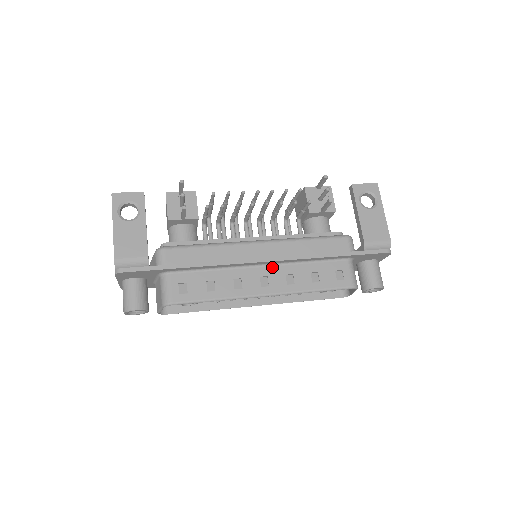
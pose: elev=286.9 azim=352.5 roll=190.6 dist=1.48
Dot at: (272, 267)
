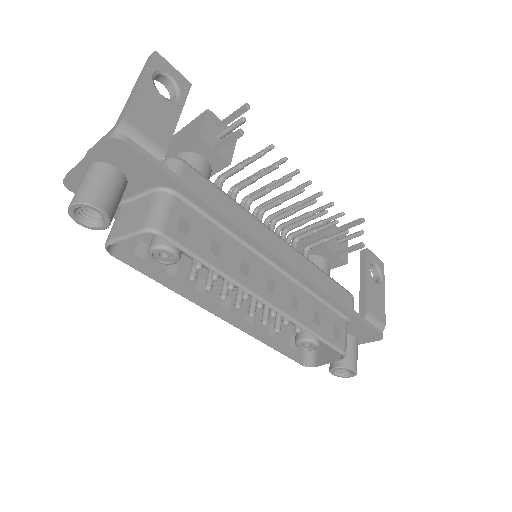
Dot at: (283, 276)
